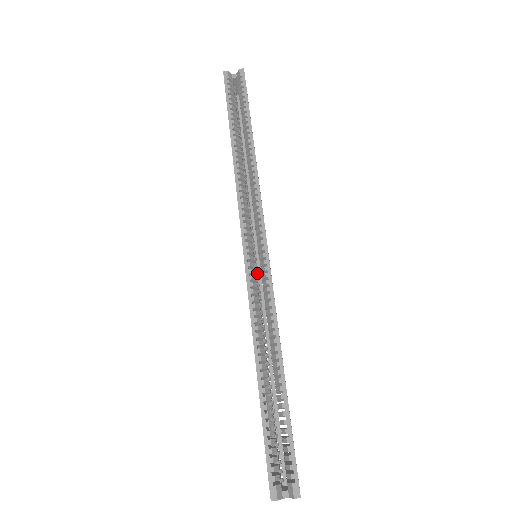
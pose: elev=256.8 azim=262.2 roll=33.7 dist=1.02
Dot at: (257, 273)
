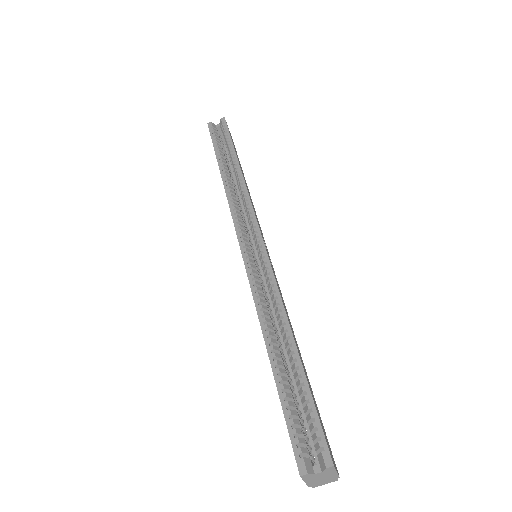
Dot at: (258, 267)
